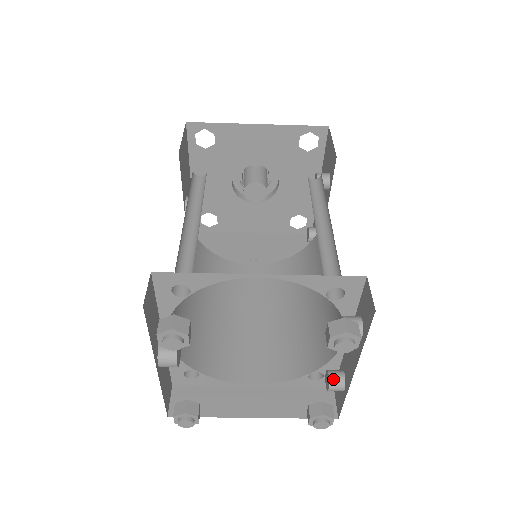
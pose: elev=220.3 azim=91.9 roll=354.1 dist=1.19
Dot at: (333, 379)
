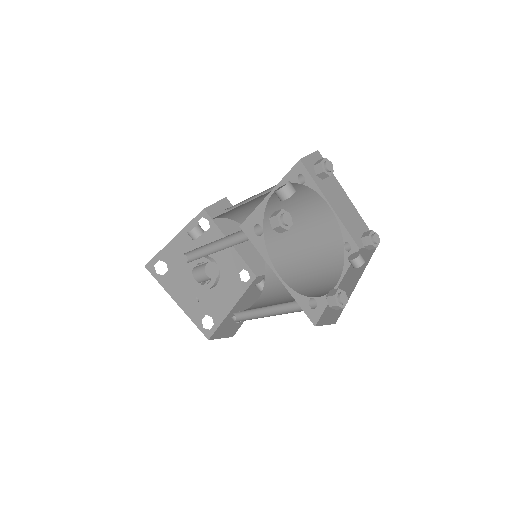
Dot at: occluded
